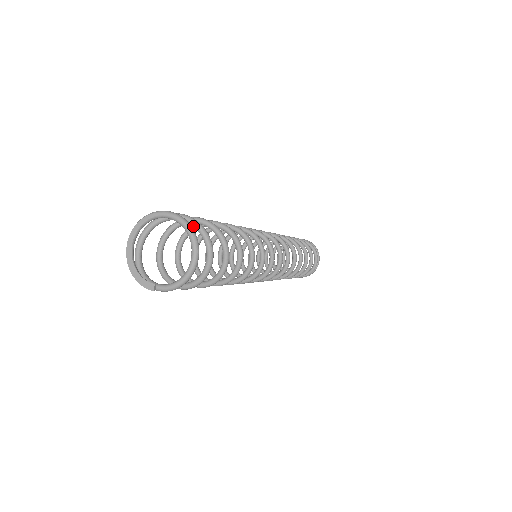
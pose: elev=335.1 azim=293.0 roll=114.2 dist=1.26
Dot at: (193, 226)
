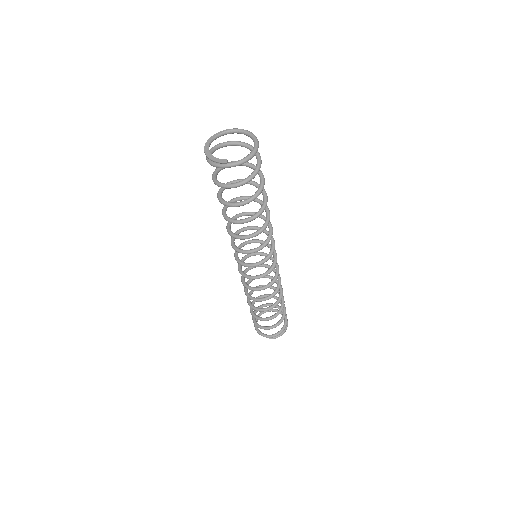
Dot at: (248, 146)
